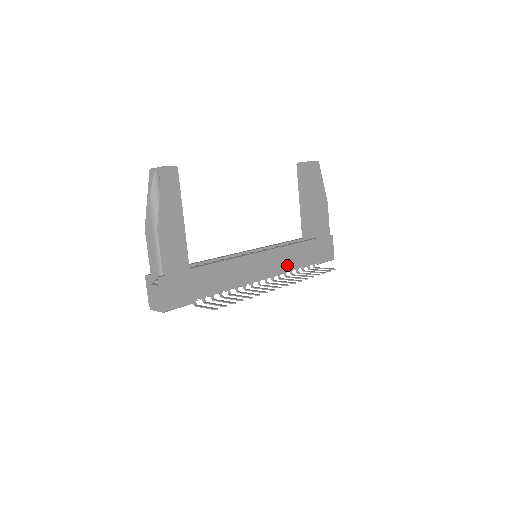
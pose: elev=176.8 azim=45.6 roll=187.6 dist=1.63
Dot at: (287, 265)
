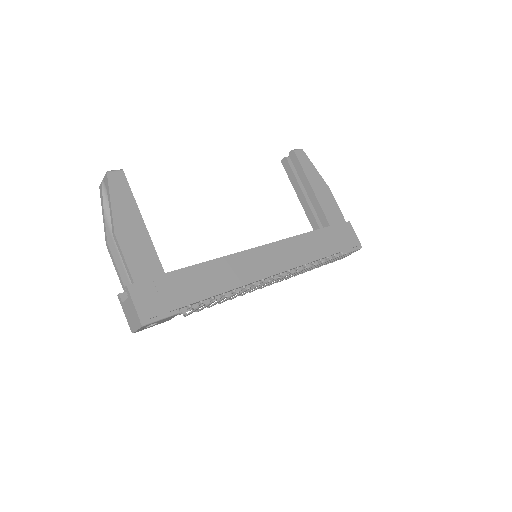
Dot at: (298, 259)
